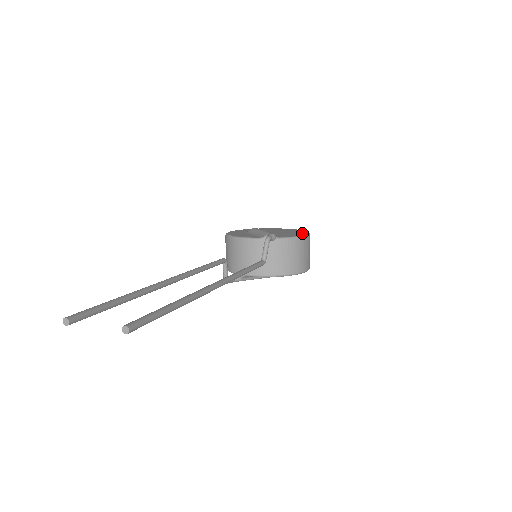
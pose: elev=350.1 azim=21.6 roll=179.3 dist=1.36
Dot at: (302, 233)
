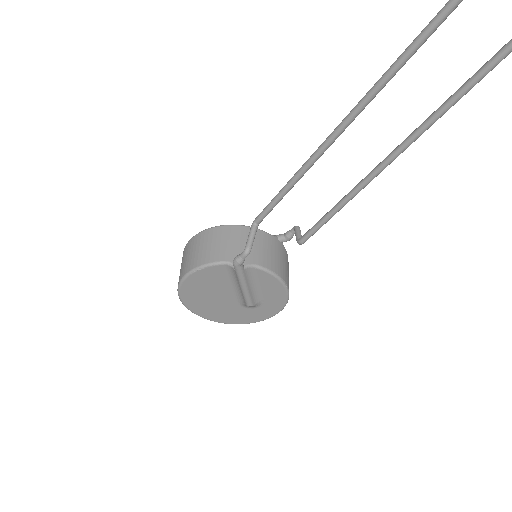
Dot at: occluded
